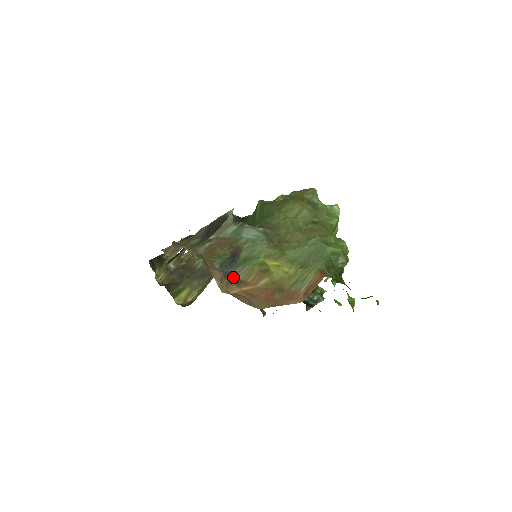
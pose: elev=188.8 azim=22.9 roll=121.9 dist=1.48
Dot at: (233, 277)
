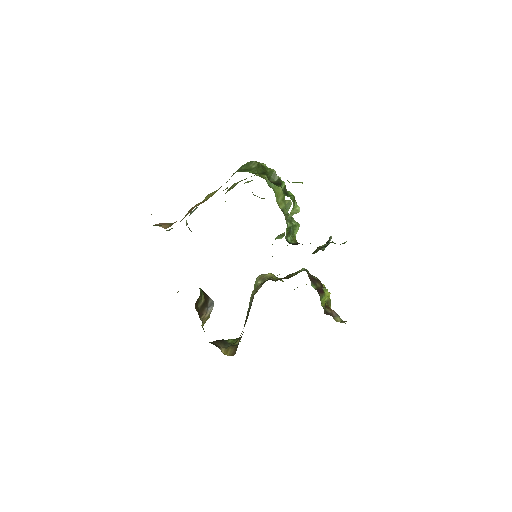
Dot at: occluded
